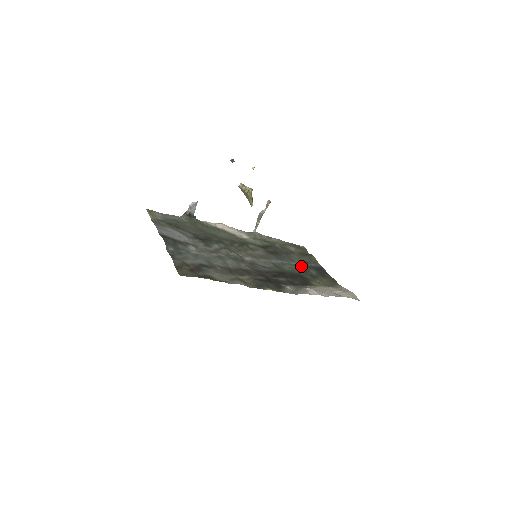
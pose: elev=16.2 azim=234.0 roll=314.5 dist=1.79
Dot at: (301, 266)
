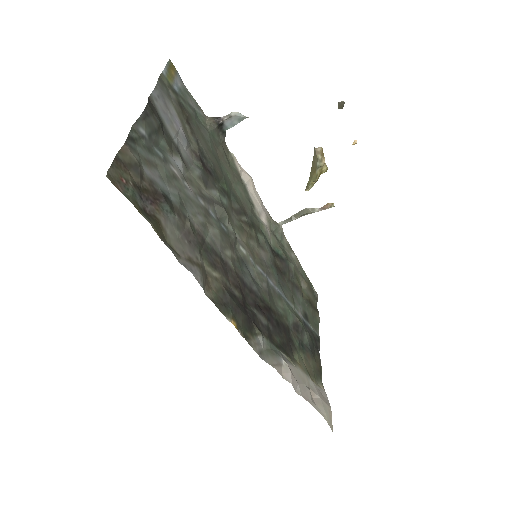
Dot at: (298, 318)
